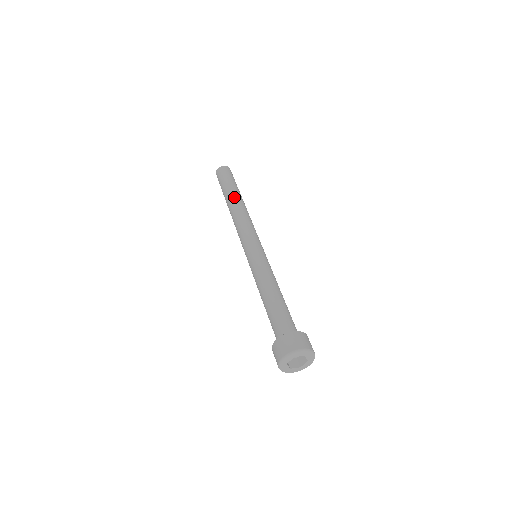
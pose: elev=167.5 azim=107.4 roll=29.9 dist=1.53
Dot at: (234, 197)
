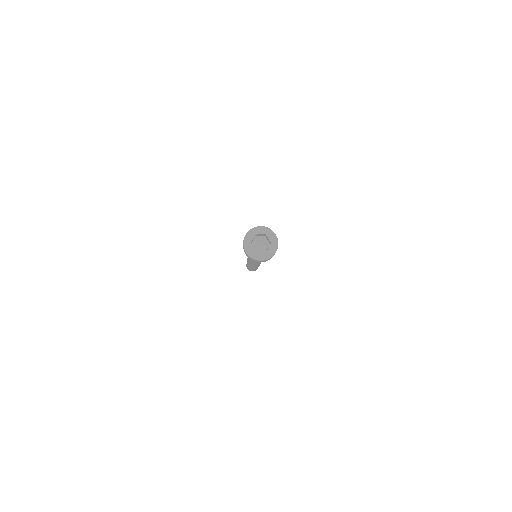
Dot at: occluded
